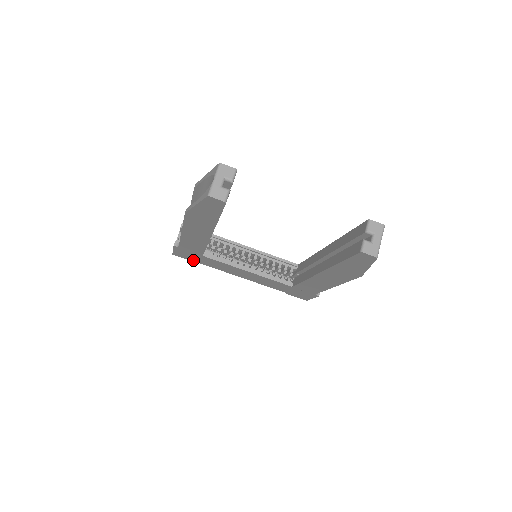
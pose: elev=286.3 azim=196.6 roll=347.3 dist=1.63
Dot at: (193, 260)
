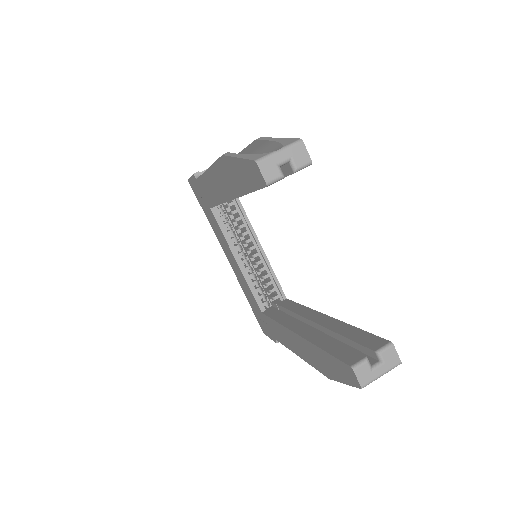
Dot at: (201, 203)
